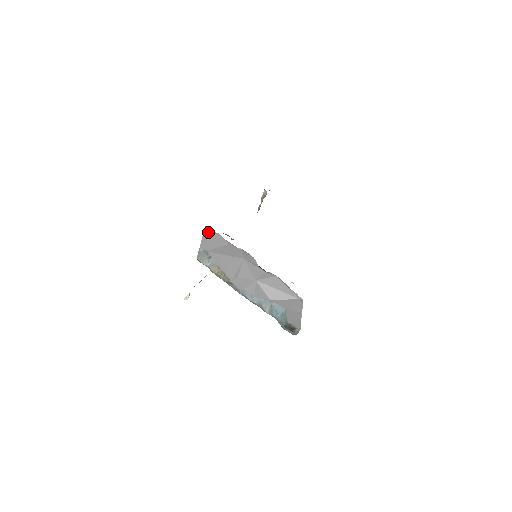
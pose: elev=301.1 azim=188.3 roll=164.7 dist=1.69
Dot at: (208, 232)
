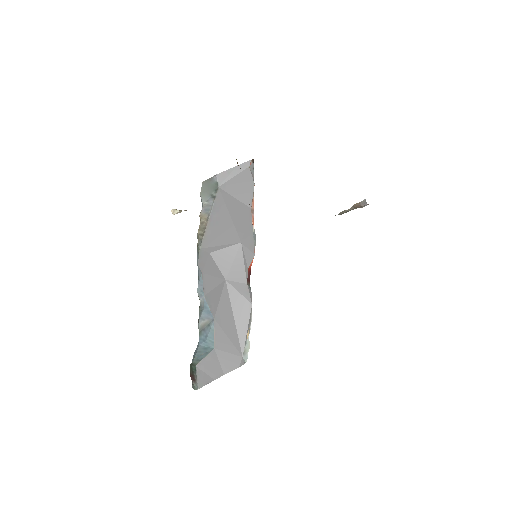
Dot at: (246, 169)
